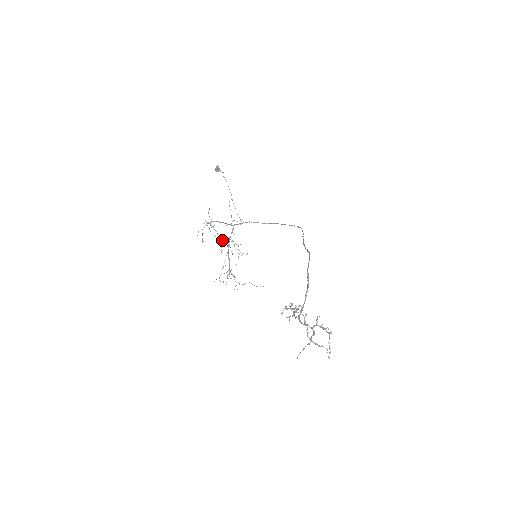
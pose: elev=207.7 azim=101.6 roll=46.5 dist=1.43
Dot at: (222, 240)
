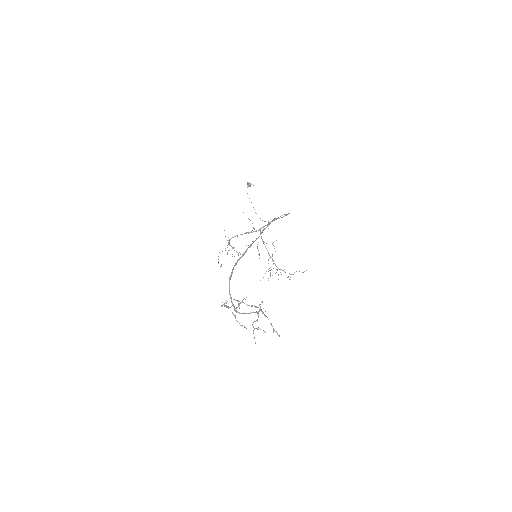
Dot at: (257, 246)
